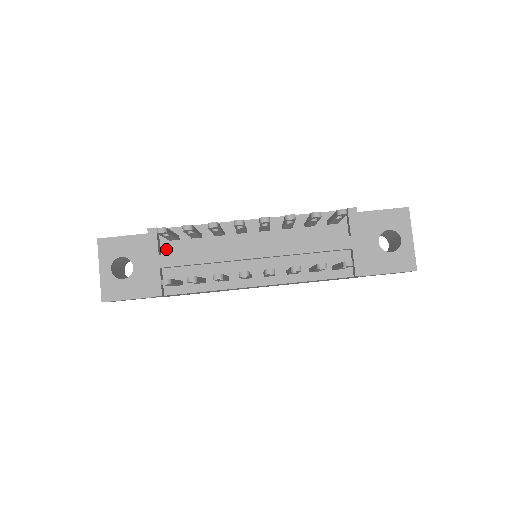
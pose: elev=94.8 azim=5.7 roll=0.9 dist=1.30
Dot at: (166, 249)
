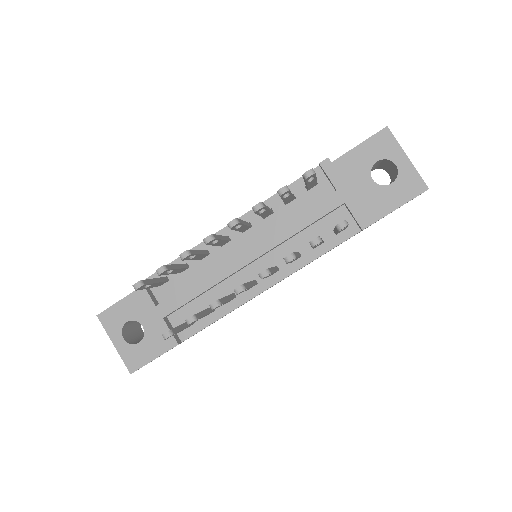
Dot at: (161, 296)
